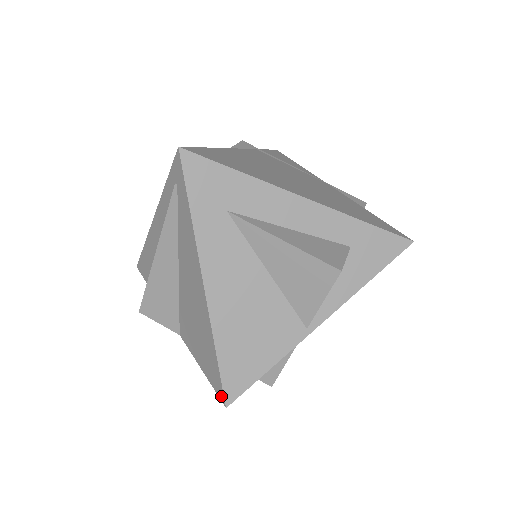
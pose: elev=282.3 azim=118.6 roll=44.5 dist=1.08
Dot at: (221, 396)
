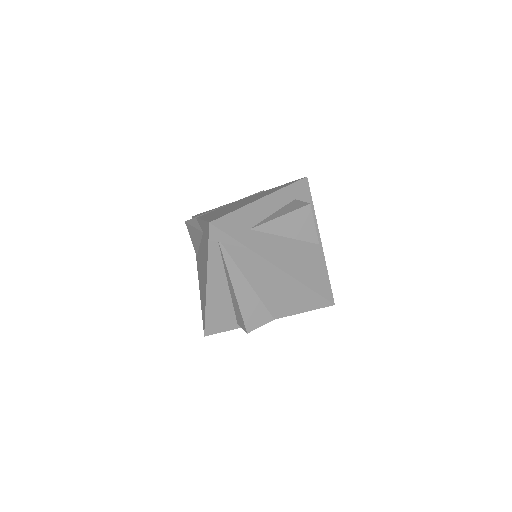
Dot at: (327, 304)
